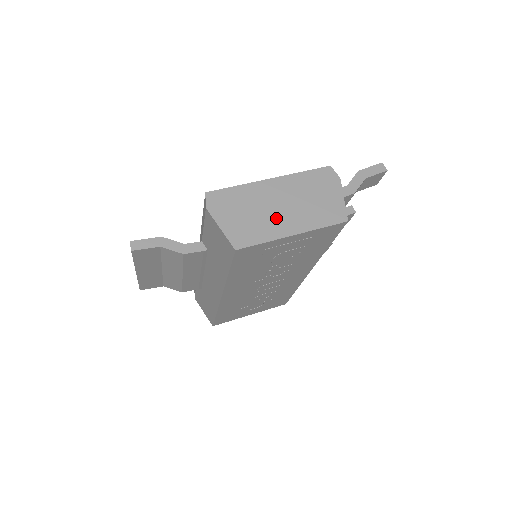
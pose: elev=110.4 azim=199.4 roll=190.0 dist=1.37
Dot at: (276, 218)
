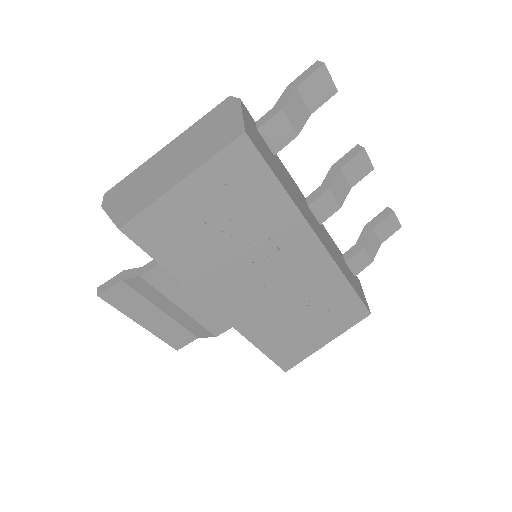
Dot at: (164, 177)
